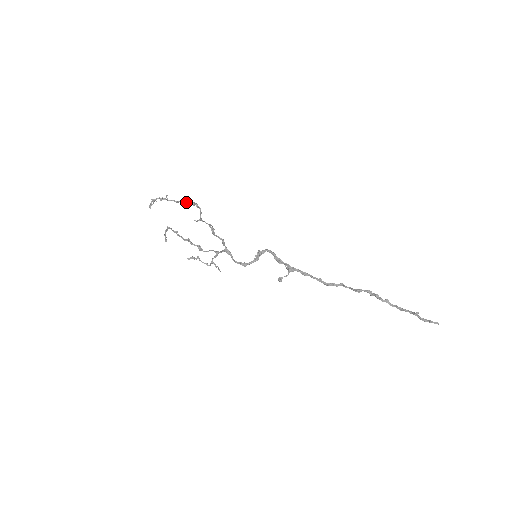
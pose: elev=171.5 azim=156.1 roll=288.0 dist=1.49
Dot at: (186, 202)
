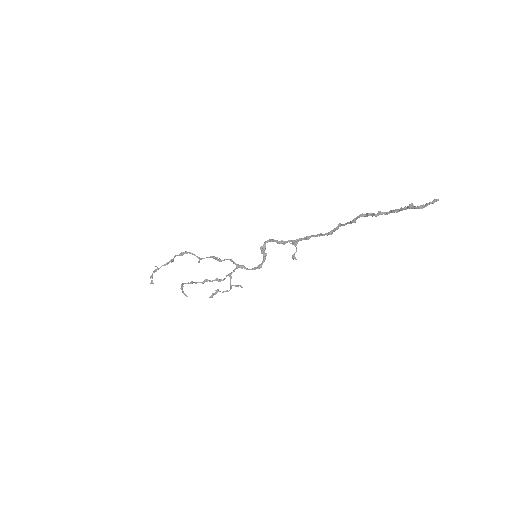
Dot at: (173, 259)
